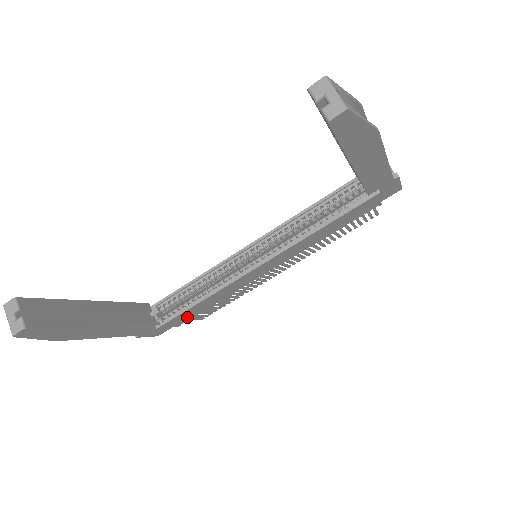
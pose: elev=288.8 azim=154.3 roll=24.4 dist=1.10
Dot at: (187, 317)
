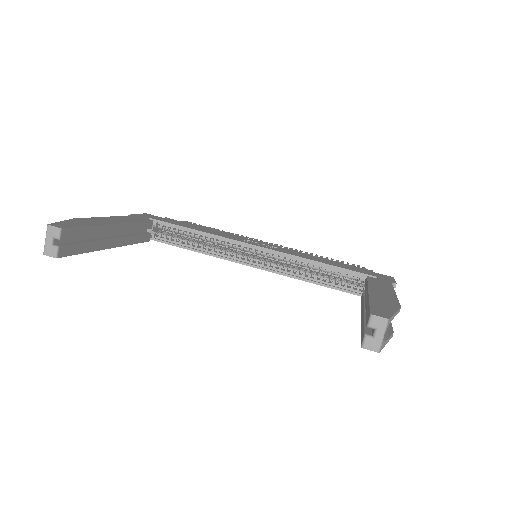
Dot at: occluded
